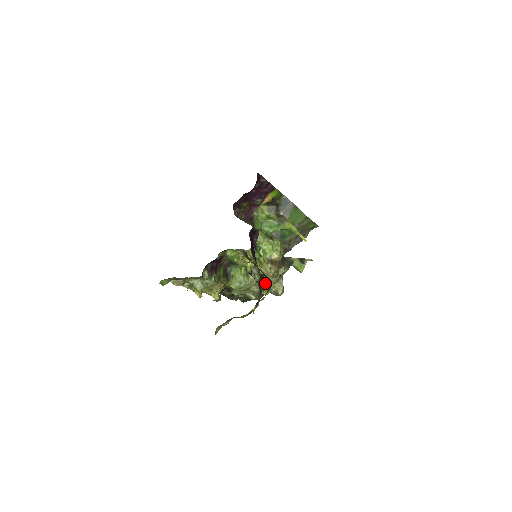
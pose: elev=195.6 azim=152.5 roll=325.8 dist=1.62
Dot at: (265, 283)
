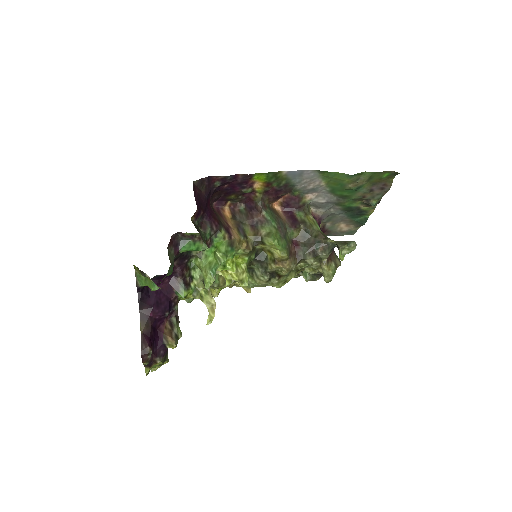
Dot at: (294, 275)
